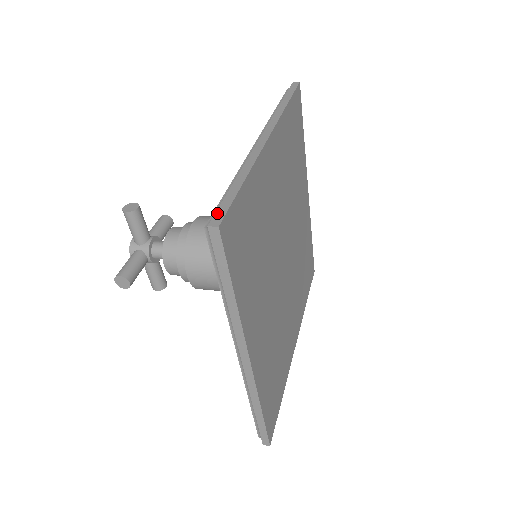
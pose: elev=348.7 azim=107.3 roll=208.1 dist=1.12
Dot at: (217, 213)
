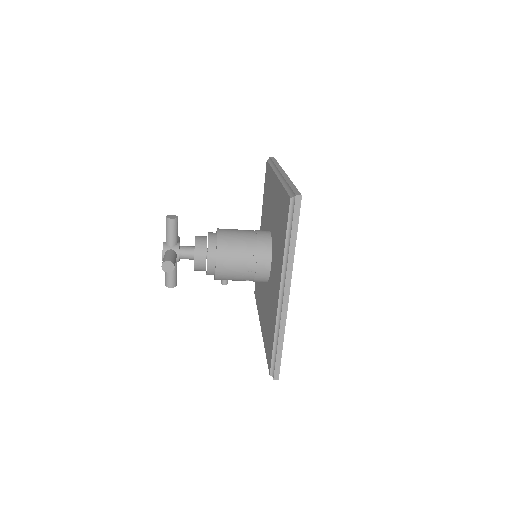
Dot at: (295, 192)
